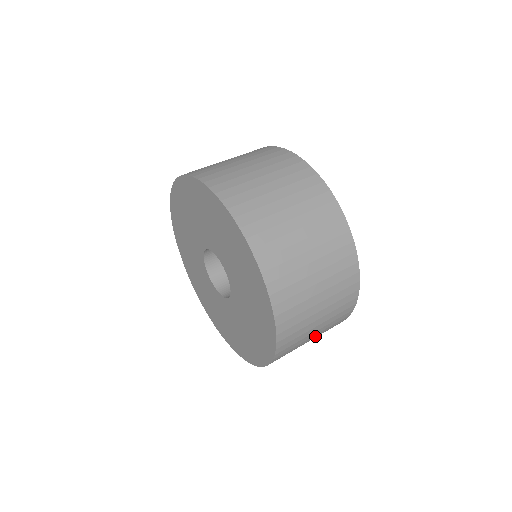
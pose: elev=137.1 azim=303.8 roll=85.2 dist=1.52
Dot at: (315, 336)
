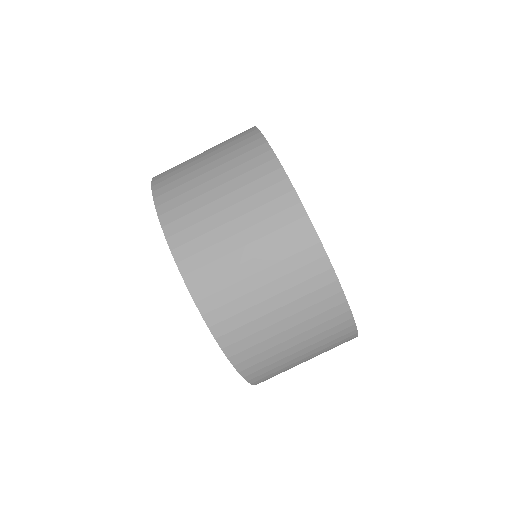
Dot at: occluded
